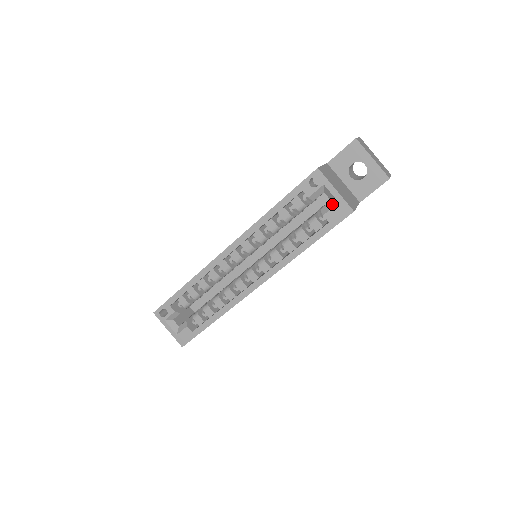
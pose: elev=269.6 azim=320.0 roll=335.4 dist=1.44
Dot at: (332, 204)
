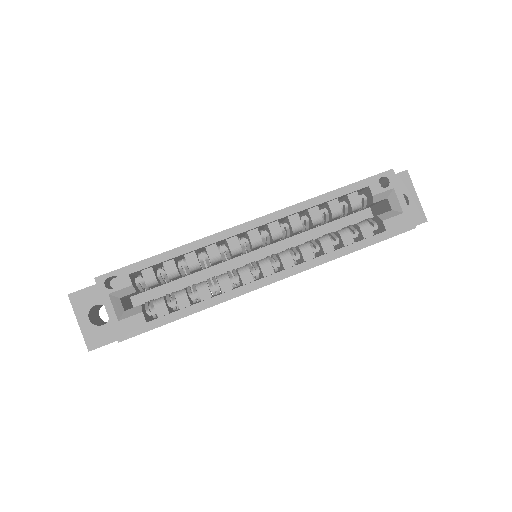
Dot at: (394, 213)
